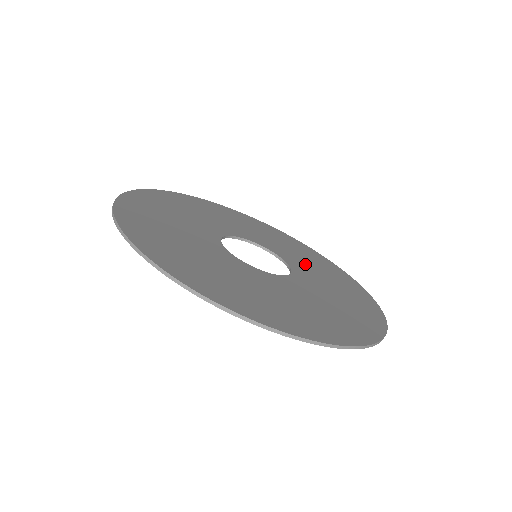
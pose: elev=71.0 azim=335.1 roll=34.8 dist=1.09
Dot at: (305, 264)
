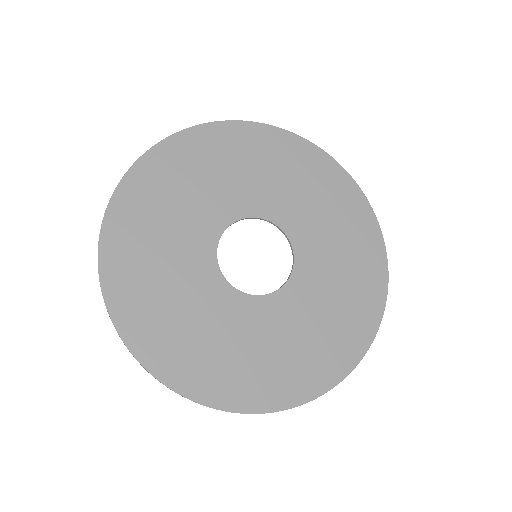
Dot at: (324, 276)
